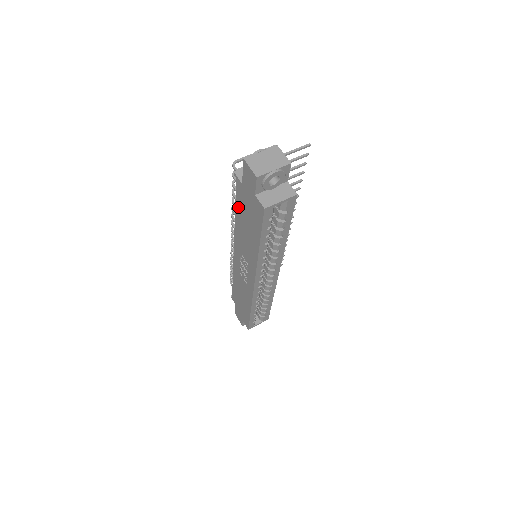
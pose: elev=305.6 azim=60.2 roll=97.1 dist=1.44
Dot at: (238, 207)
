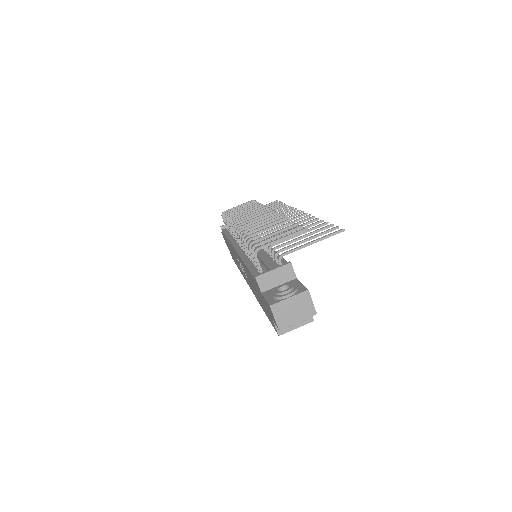
Dot at: occluded
